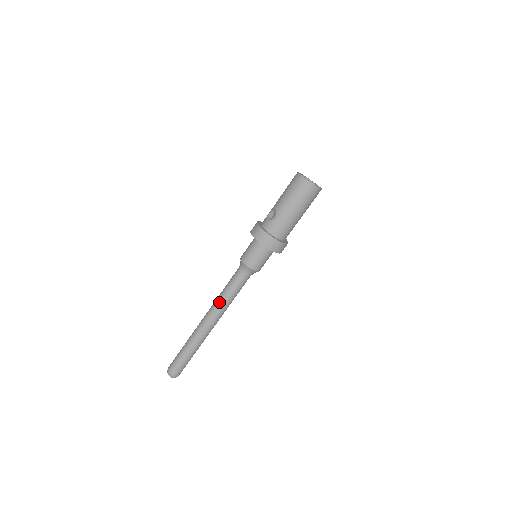
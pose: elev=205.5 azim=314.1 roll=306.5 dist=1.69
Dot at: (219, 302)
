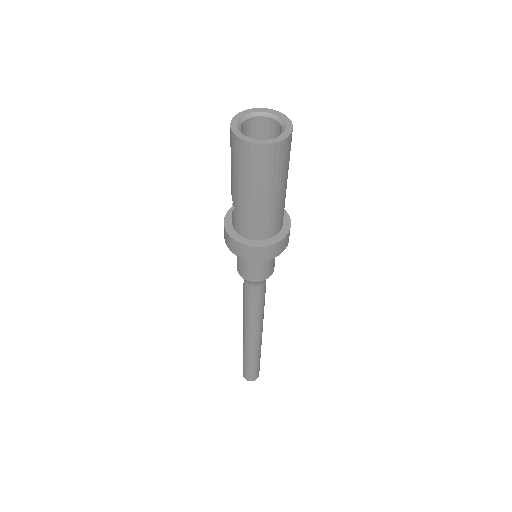
Dot at: (244, 314)
